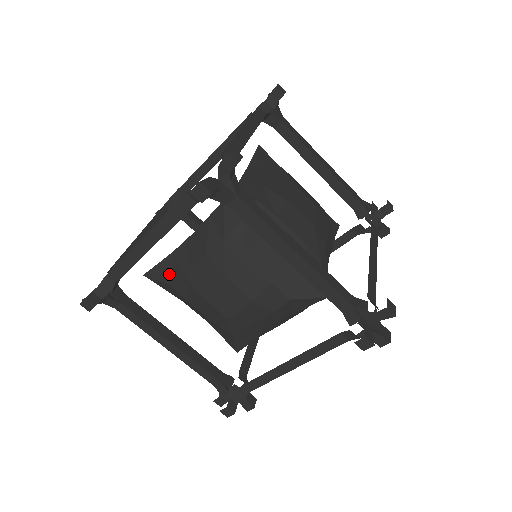
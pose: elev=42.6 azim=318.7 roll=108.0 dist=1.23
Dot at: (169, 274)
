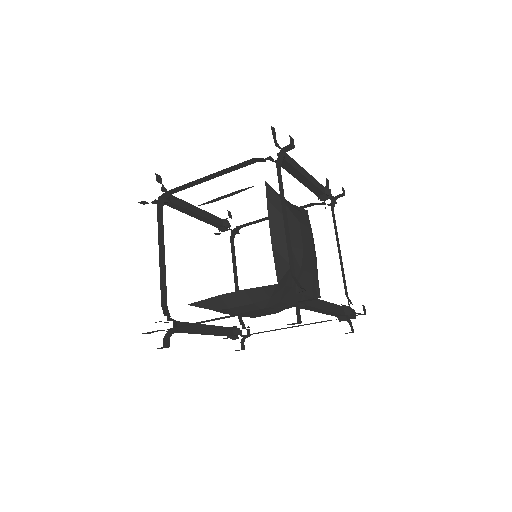
Dot at: (213, 306)
